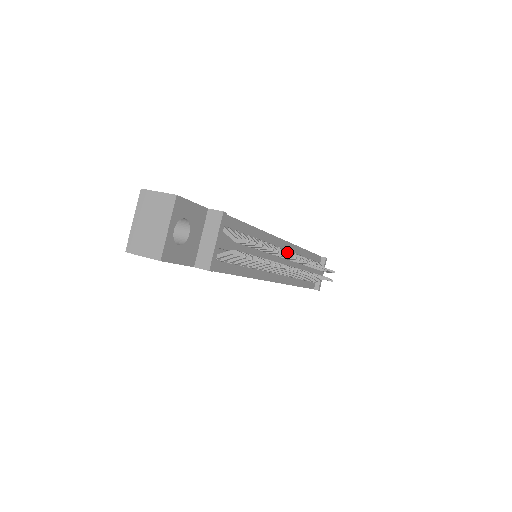
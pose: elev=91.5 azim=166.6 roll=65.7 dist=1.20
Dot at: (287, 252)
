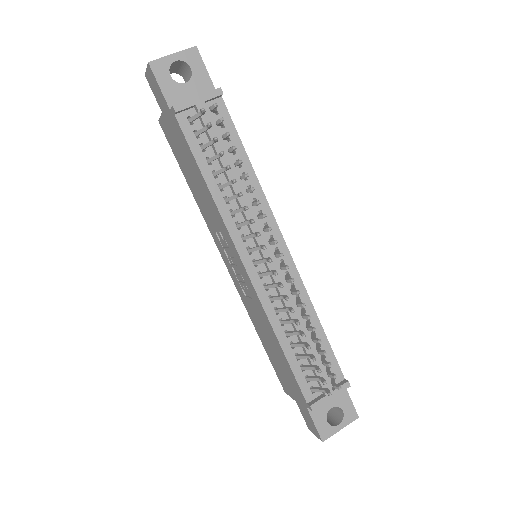
Dot at: (282, 262)
